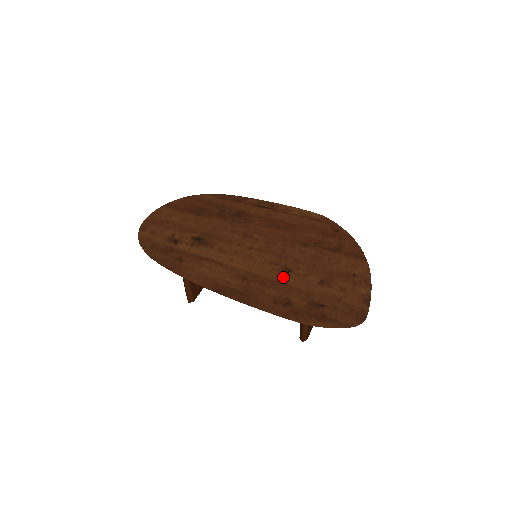
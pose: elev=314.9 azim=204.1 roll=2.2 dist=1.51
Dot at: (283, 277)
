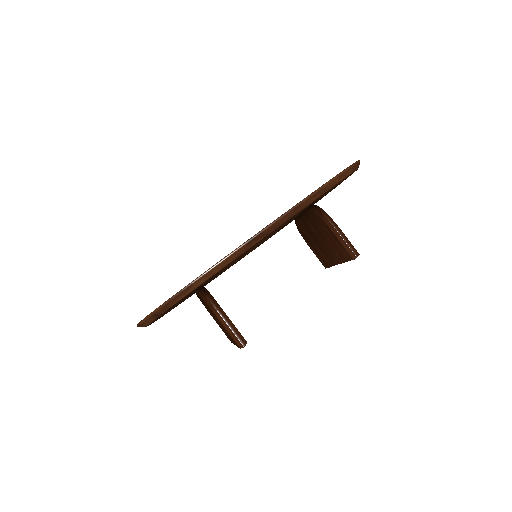
Dot at: occluded
